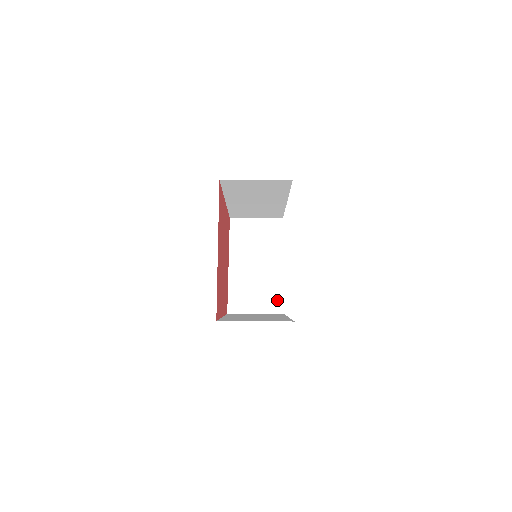
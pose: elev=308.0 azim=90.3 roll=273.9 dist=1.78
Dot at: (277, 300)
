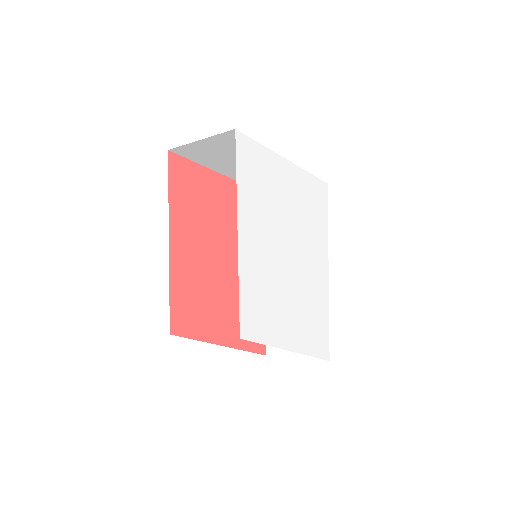
Dot at: occluded
